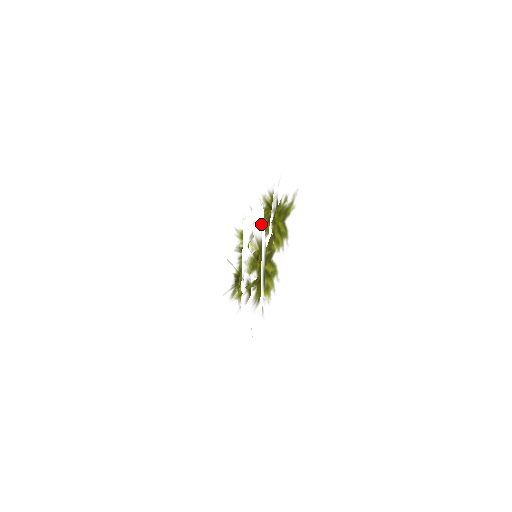
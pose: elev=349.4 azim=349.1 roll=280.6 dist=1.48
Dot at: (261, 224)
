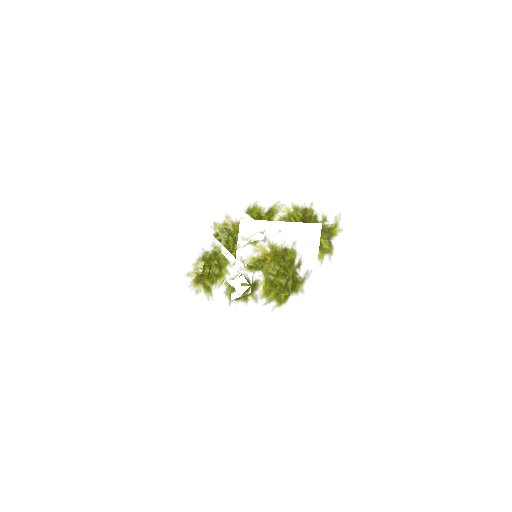
Dot at: (300, 236)
